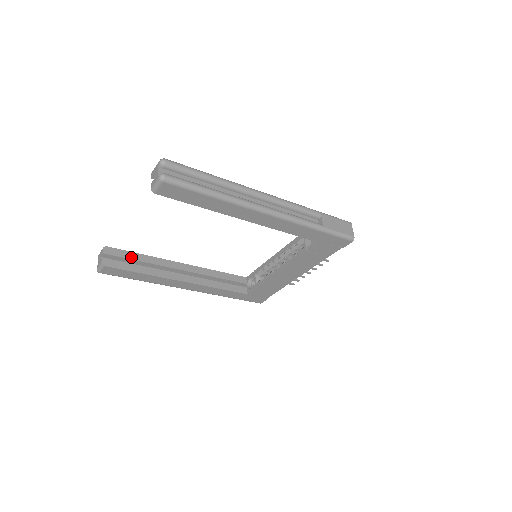
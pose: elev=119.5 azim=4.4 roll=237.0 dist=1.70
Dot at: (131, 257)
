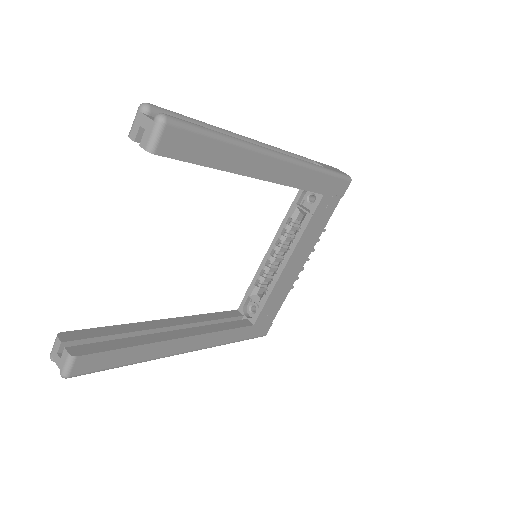
Dot at: (102, 333)
